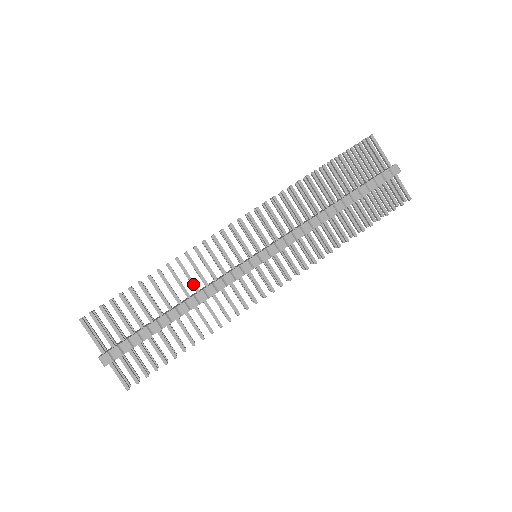
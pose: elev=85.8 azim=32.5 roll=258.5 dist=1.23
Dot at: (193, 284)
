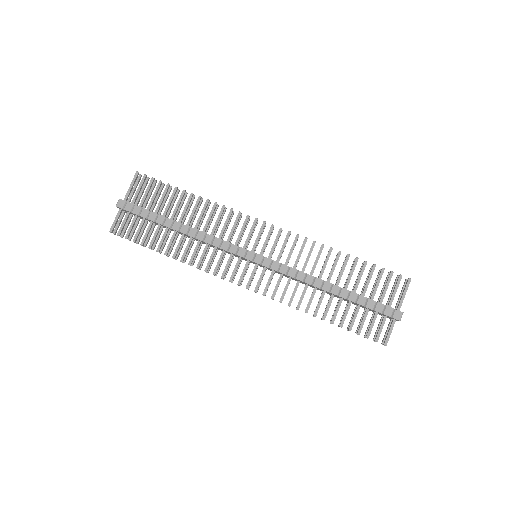
Dot at: (206, 225)
